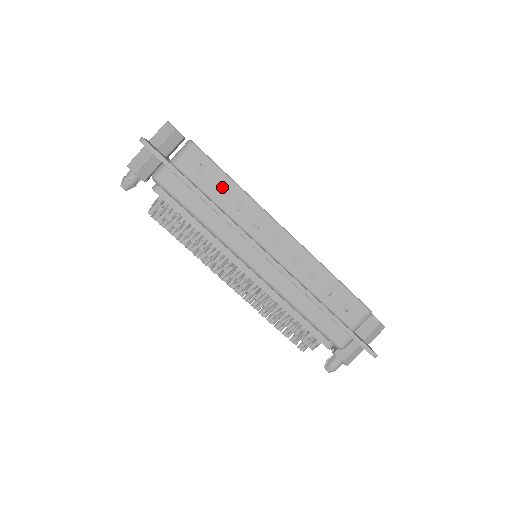
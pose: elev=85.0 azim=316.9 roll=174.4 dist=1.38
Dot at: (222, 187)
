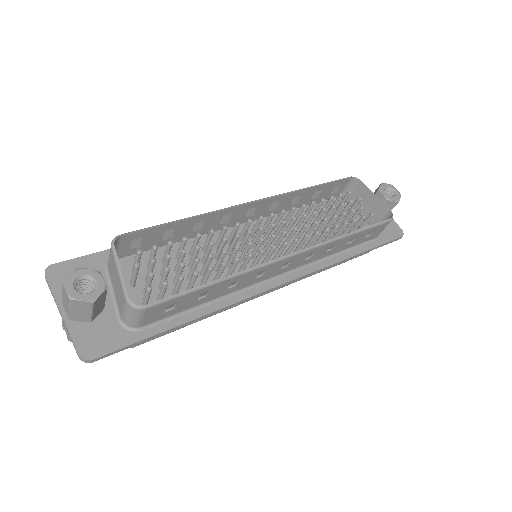
Dot at: (204, 294)
